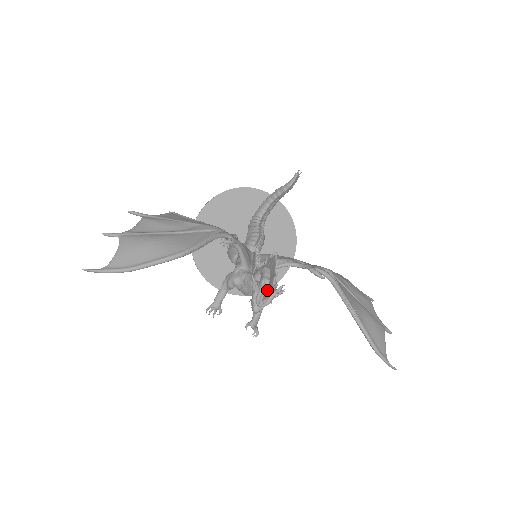
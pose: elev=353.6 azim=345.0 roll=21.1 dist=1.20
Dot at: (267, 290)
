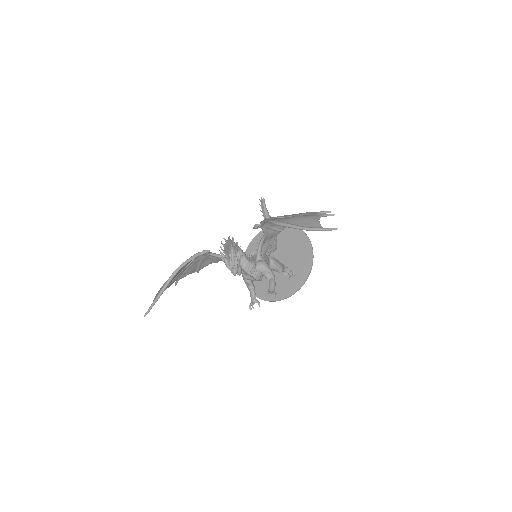
Dot at: (227, 256)
